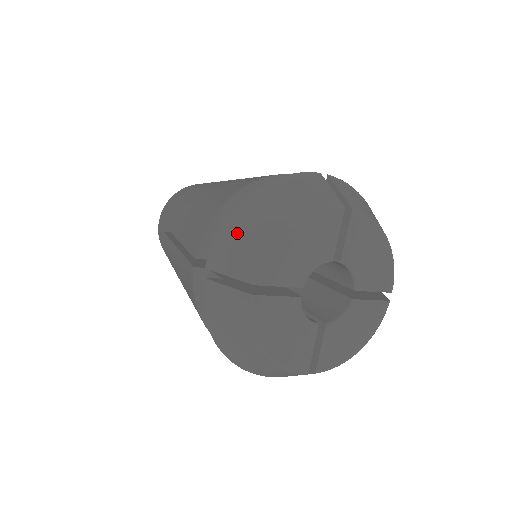
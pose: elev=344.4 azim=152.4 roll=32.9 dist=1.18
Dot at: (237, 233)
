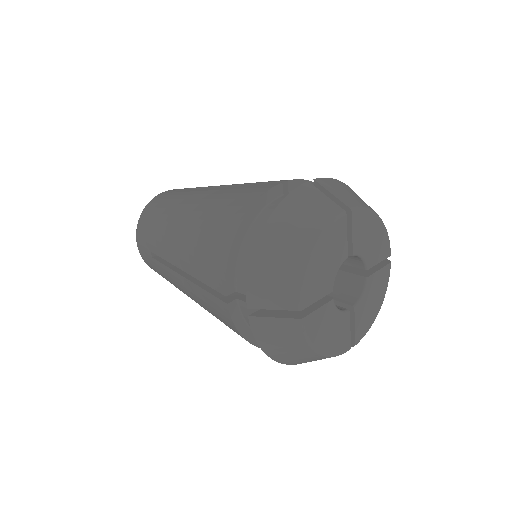
Dot at: (267, 271)
